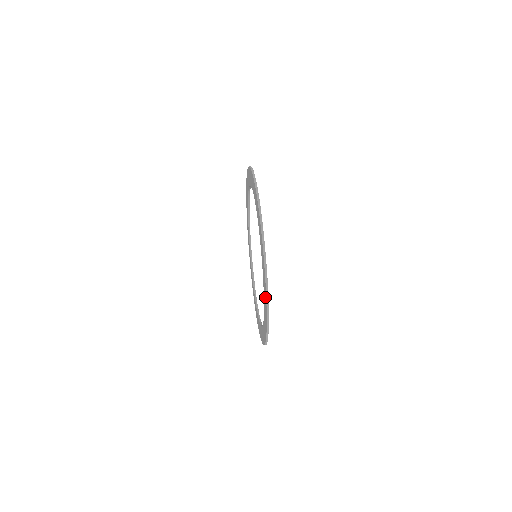
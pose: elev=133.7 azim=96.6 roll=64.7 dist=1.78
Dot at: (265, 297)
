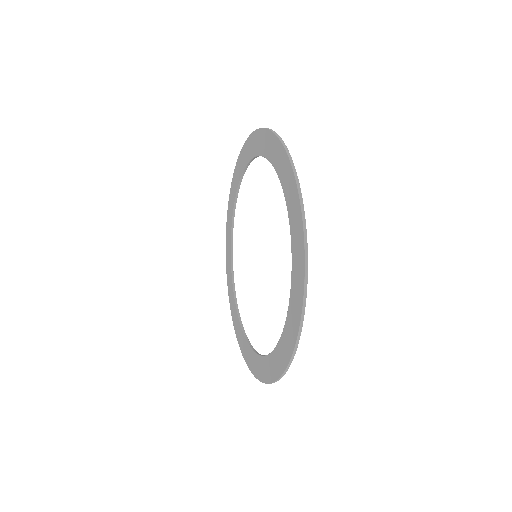
Dot at: (300, 249)
